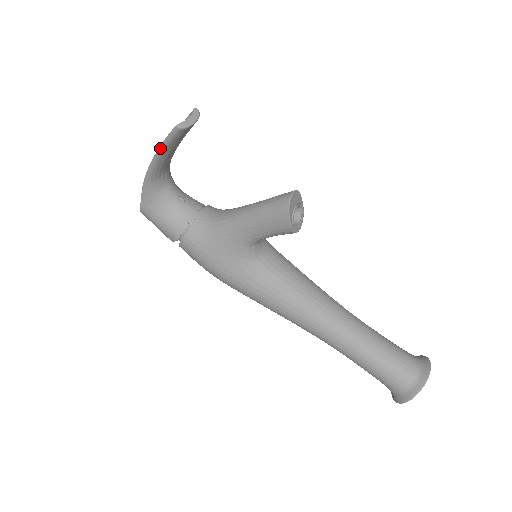
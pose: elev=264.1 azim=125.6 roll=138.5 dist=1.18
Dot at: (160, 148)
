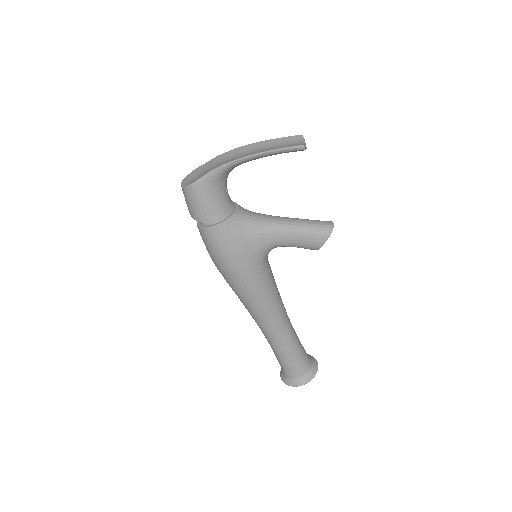
Dot at: (270, 151)
